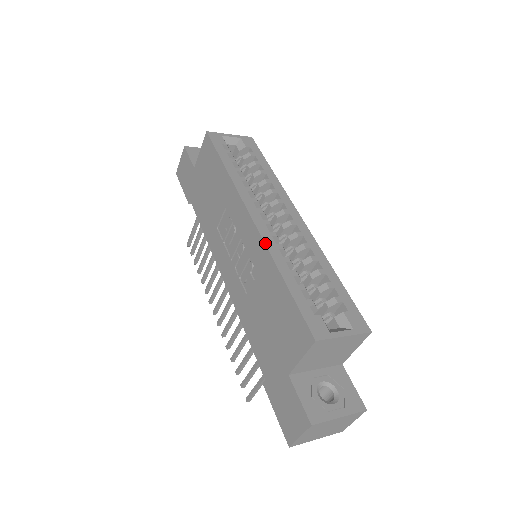
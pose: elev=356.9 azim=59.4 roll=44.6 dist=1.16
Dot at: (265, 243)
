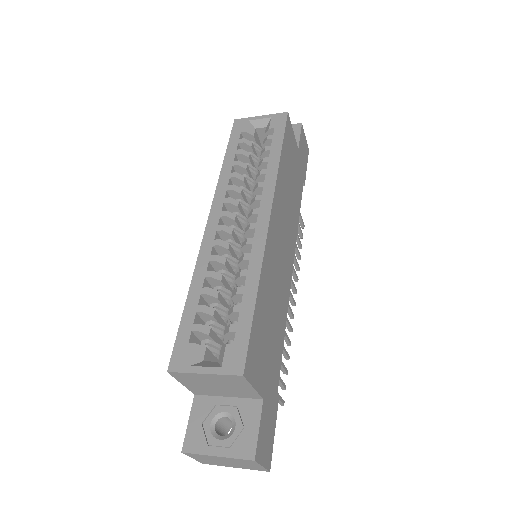
Dot at: (199, 254)
